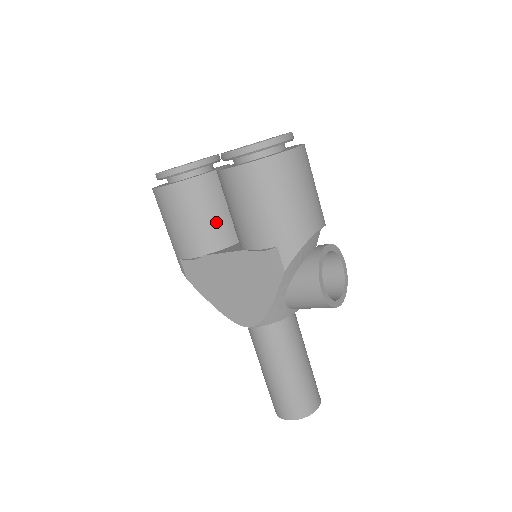
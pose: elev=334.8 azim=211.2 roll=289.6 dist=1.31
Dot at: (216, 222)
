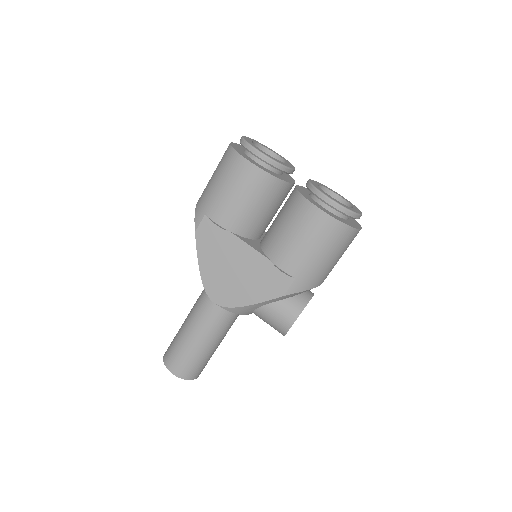
Dot at: (259, 217)
